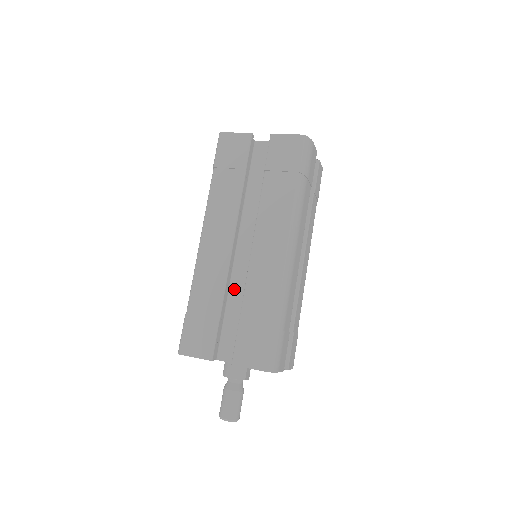
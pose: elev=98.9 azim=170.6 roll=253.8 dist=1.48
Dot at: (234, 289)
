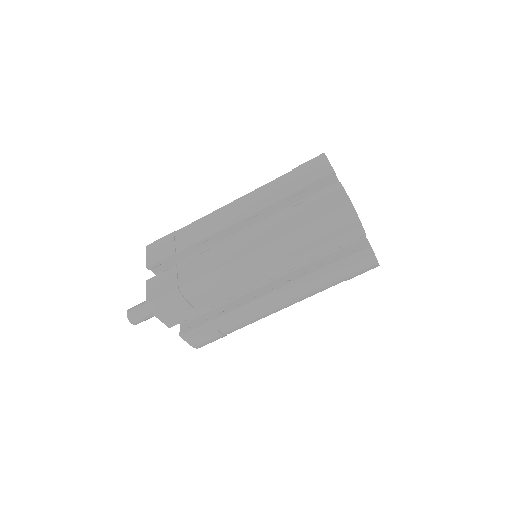
Dot at: occluded
